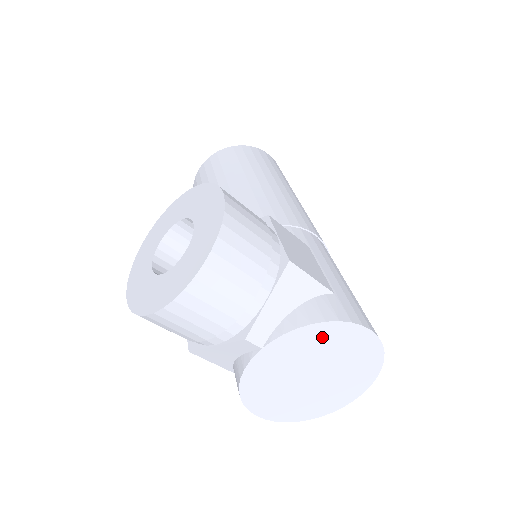
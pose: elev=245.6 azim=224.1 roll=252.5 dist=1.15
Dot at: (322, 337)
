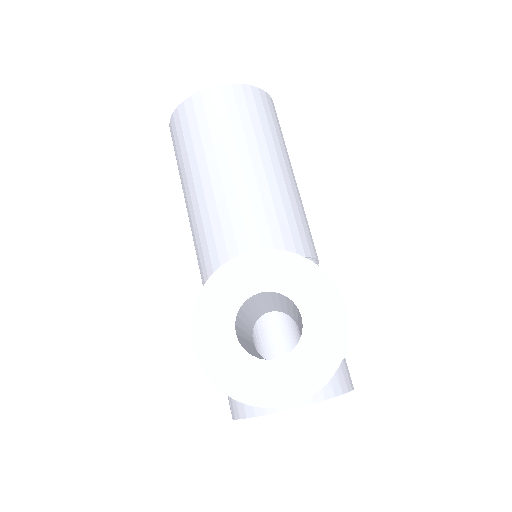
Dot at: occluded
